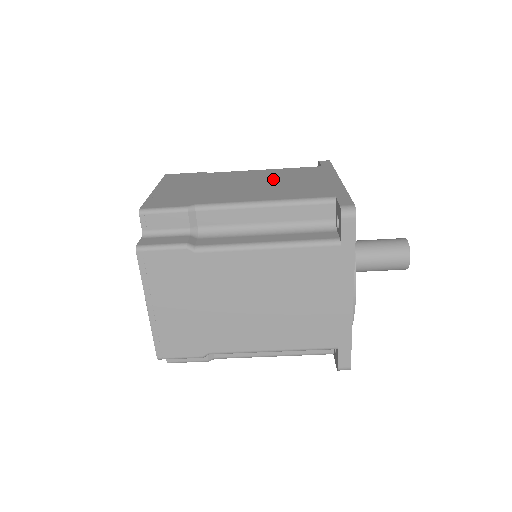
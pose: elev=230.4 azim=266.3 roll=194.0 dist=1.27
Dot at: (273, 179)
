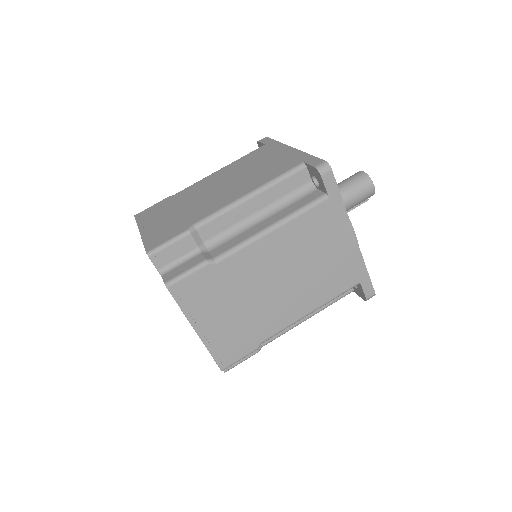
Dot at: occluded
